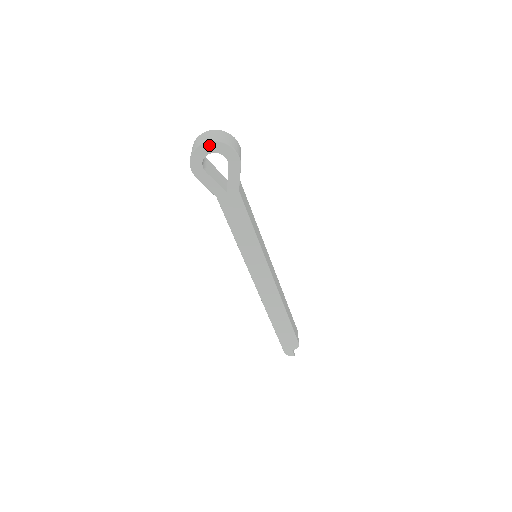
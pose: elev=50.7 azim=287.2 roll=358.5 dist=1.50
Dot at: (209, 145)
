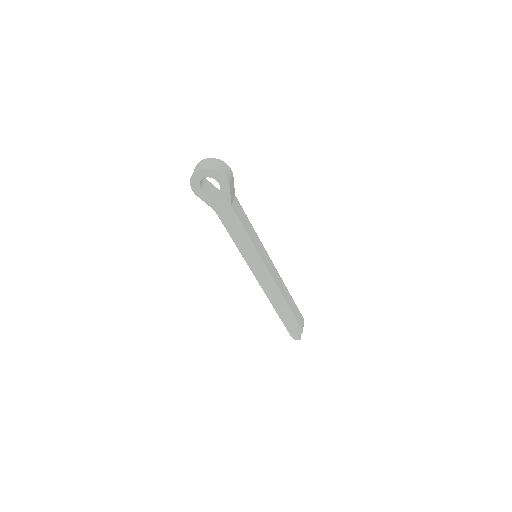
Dot at: (203, 172)
